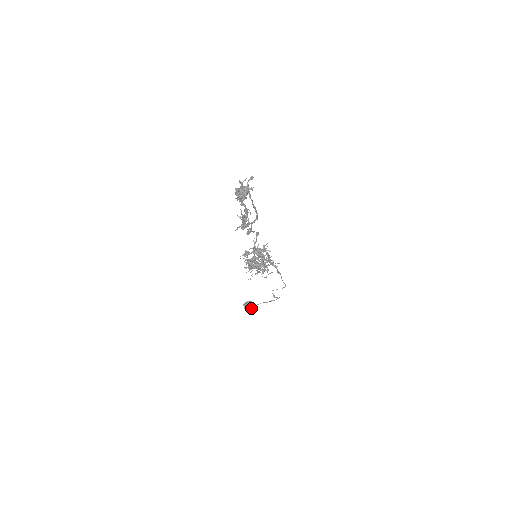
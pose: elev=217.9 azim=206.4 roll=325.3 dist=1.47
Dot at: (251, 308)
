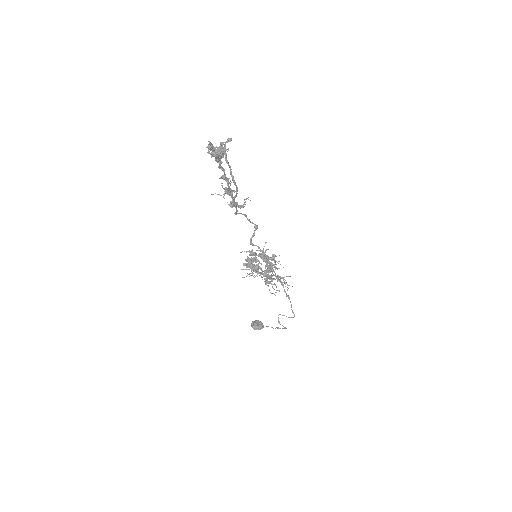
Dot at: (257, 327)
